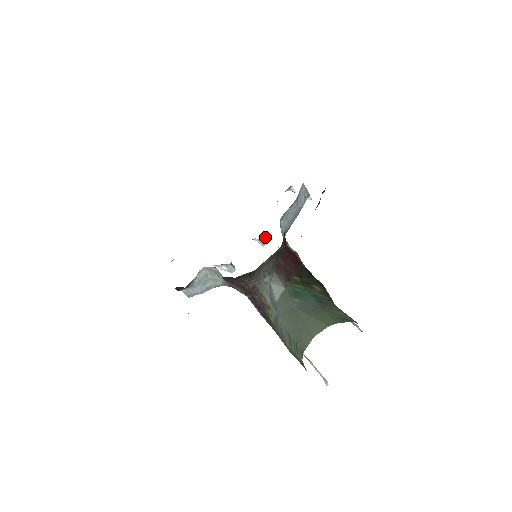
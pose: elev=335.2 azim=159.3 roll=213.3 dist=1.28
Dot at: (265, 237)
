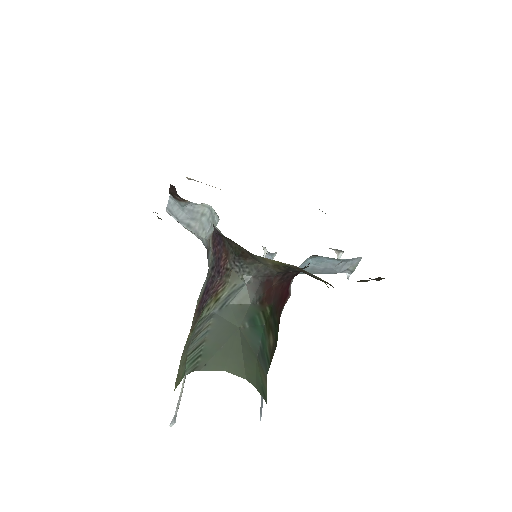
Dot at: (273, 258)
